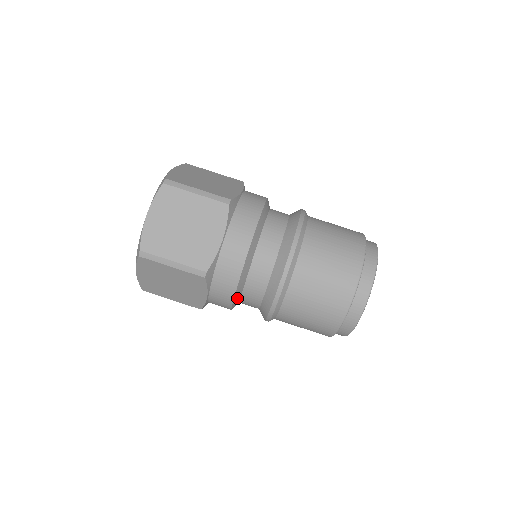
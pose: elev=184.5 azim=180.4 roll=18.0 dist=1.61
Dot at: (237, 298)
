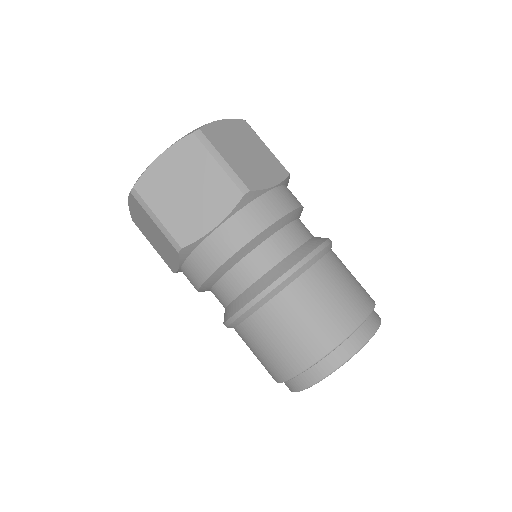
Dot at: (243, 252)
